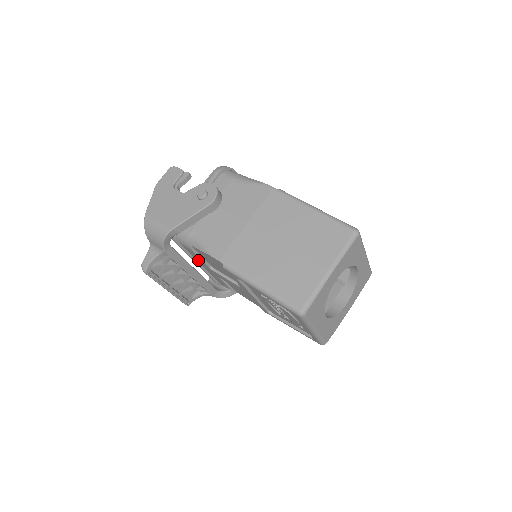
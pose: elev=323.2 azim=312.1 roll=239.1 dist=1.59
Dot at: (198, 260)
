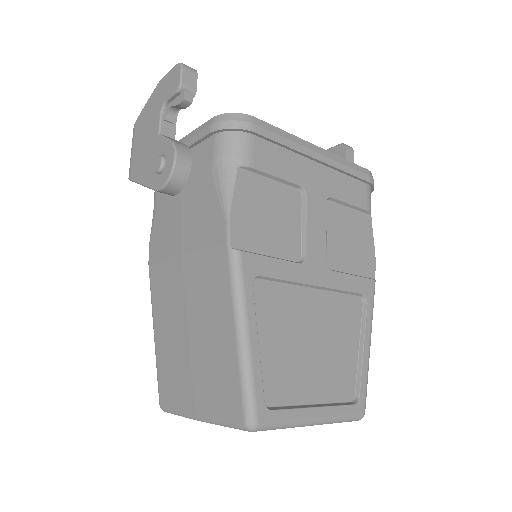
Dot at: occluded
